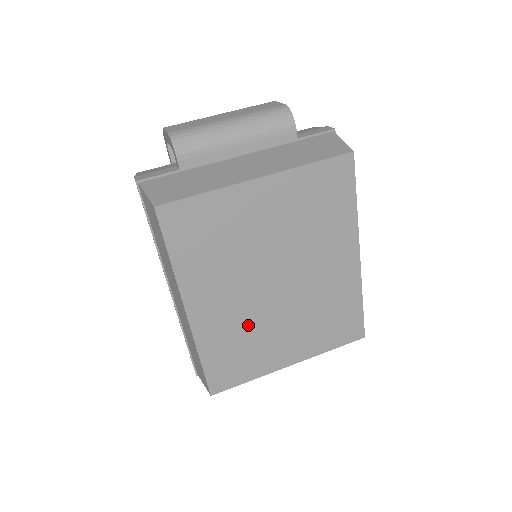
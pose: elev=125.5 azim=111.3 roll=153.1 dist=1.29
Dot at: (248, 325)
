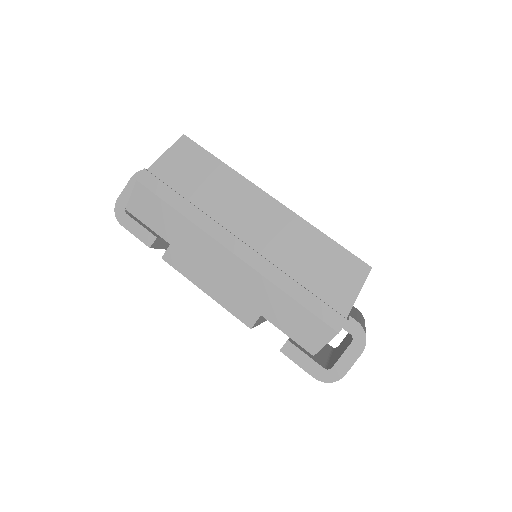
Dot at: occluded
